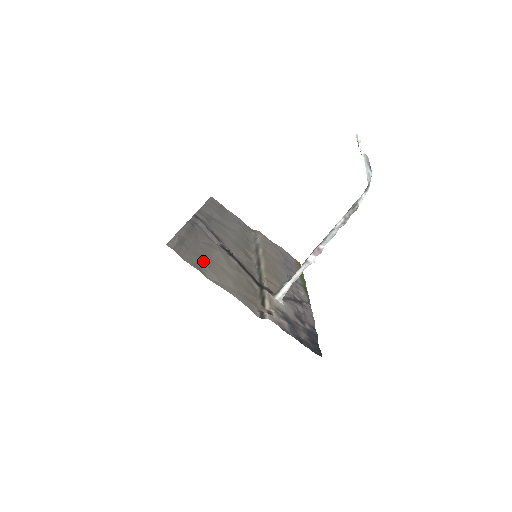
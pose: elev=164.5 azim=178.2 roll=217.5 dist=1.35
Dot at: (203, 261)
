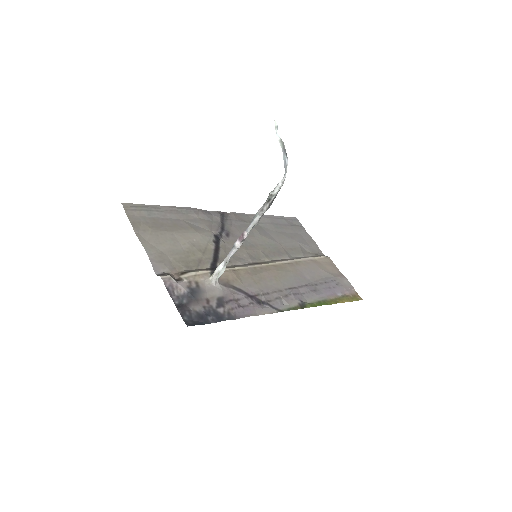
Dot at: (155, 226)
